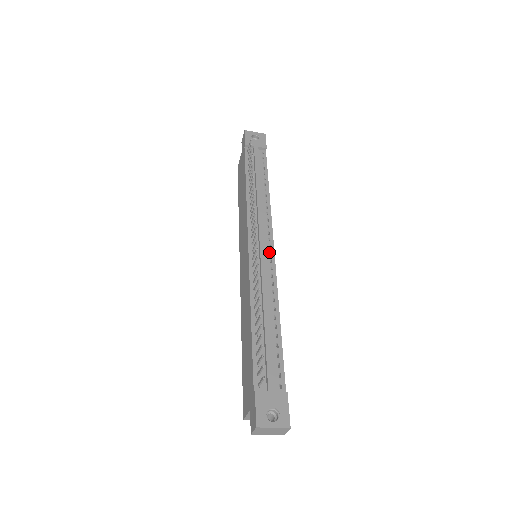
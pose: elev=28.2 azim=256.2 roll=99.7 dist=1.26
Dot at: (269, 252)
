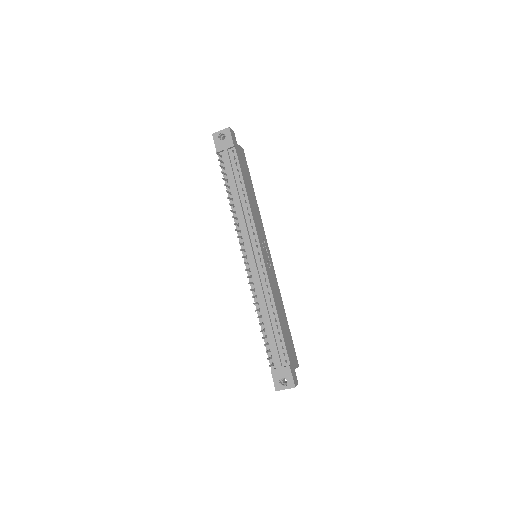
Dot at: (259, 258)
